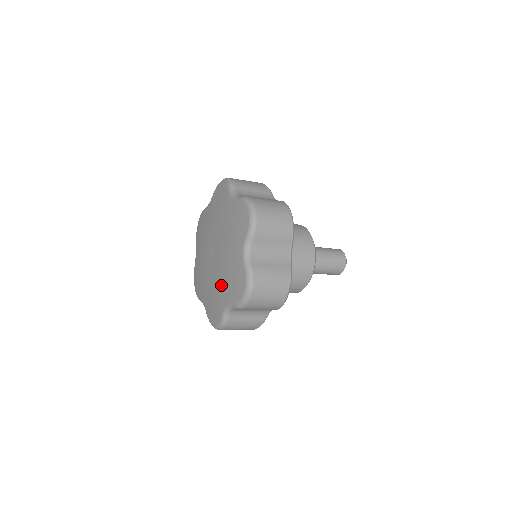
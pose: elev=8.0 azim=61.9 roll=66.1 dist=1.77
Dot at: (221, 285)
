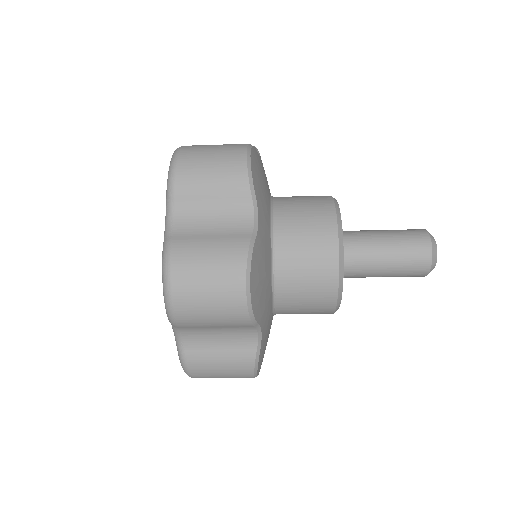
Dot at: occluded
